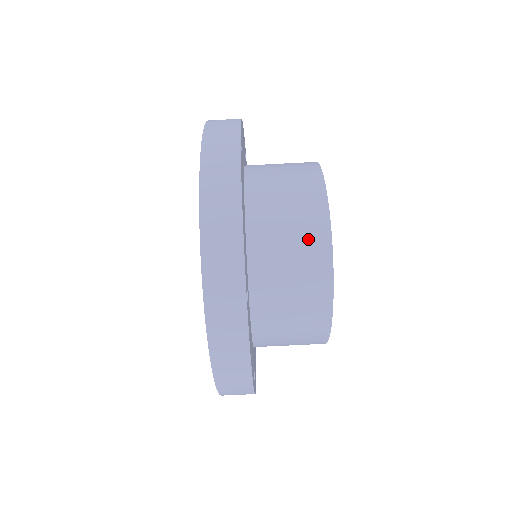
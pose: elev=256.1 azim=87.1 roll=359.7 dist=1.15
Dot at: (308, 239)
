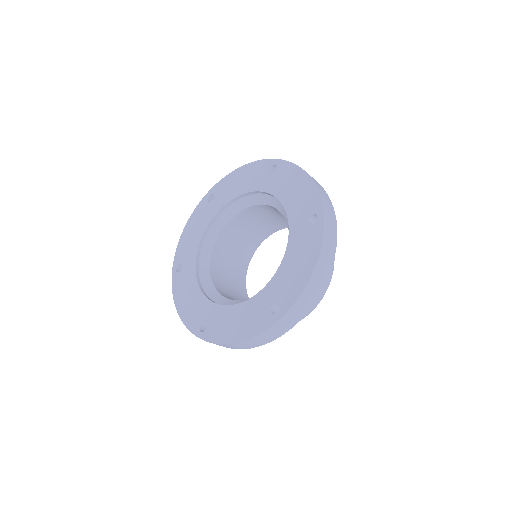
Dot at: occluded
